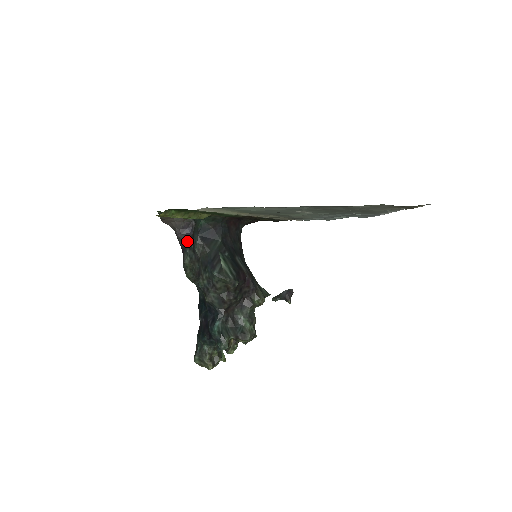
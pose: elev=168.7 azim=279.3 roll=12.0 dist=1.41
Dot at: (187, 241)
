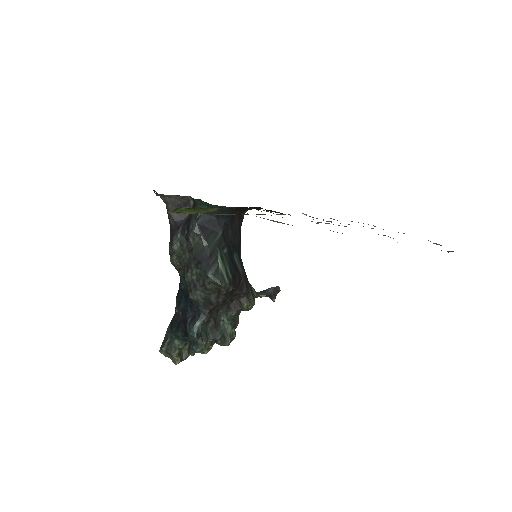
Dot at: (180, 223)
